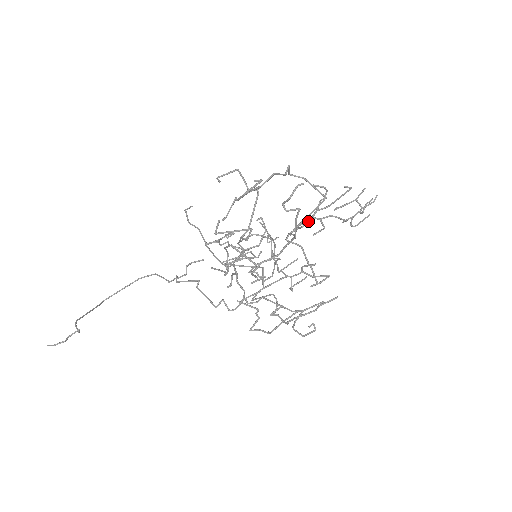
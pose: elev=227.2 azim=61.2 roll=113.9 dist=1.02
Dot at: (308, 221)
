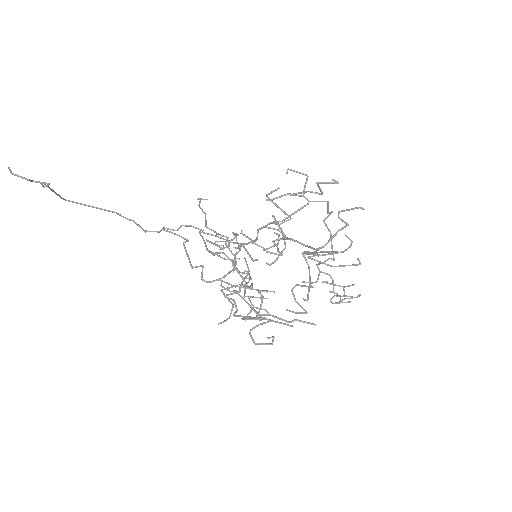
Dot at: (330, 251)
